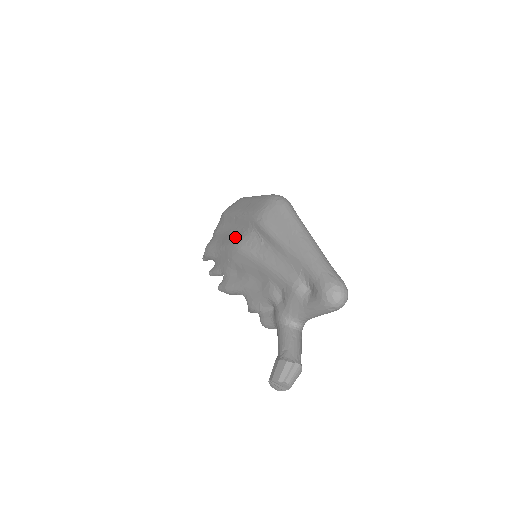
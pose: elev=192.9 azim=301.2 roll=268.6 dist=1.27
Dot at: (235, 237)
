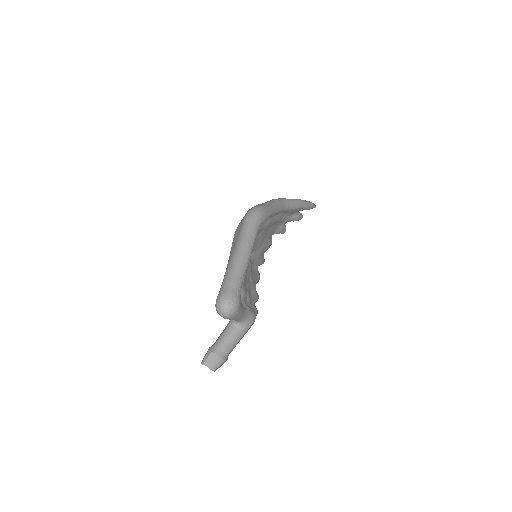
Dot at: occluded
